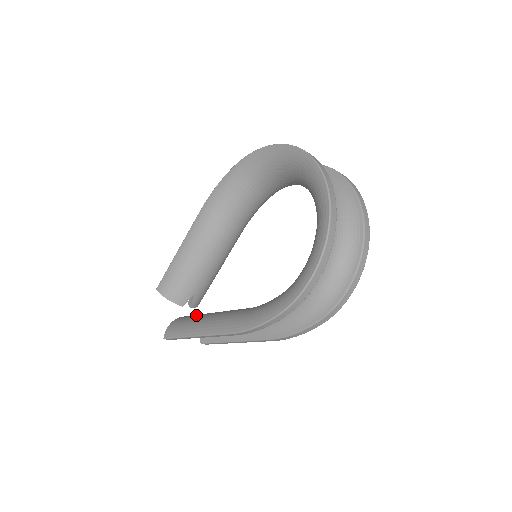
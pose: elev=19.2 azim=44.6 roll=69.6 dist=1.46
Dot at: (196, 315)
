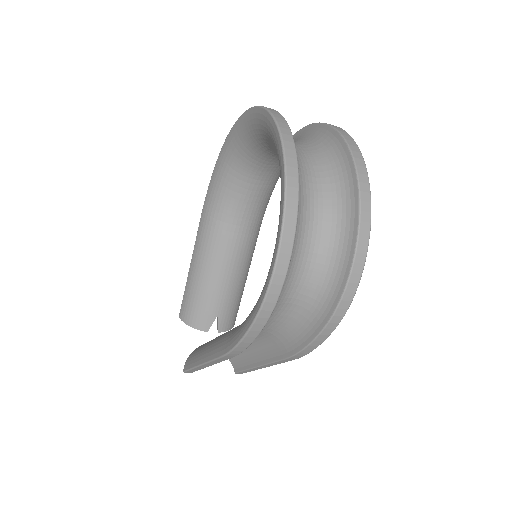
Dot at: occluded
